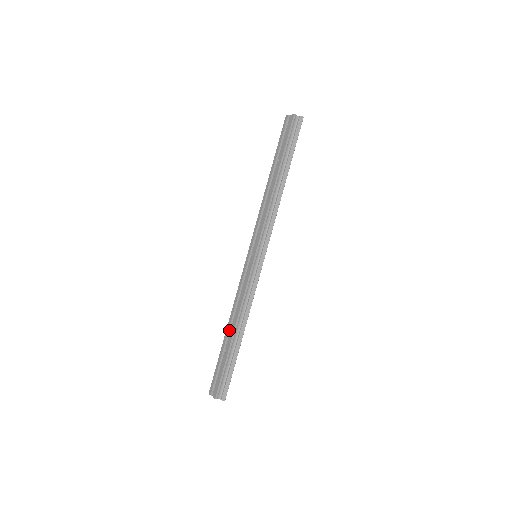
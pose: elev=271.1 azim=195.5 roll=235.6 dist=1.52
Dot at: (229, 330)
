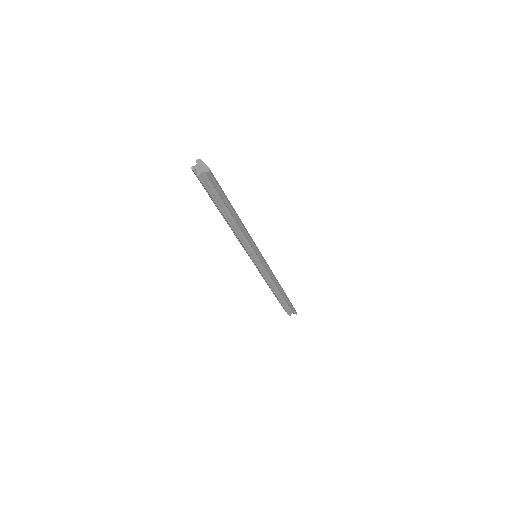
Dot at: (271, 289)
